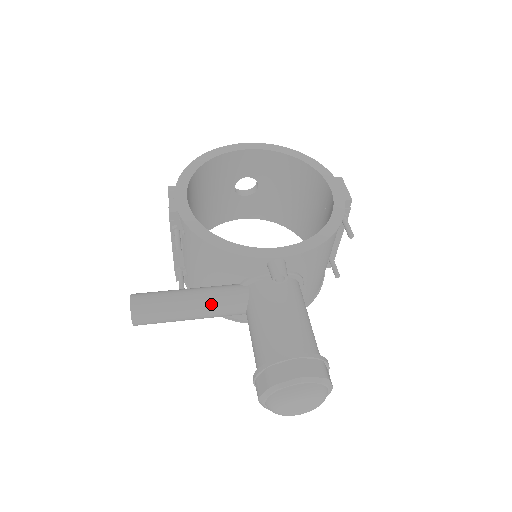
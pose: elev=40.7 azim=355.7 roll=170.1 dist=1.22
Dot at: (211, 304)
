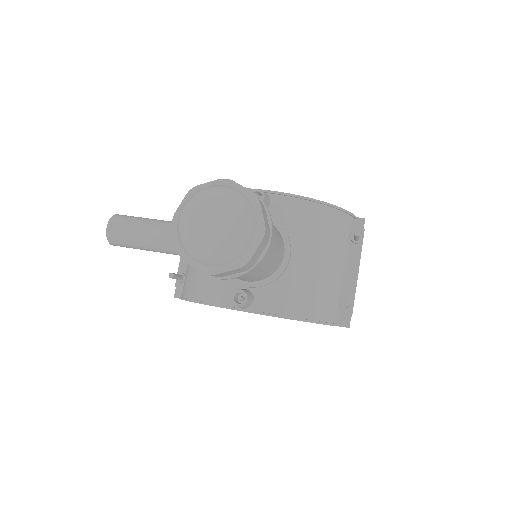
Dot at: occluded
